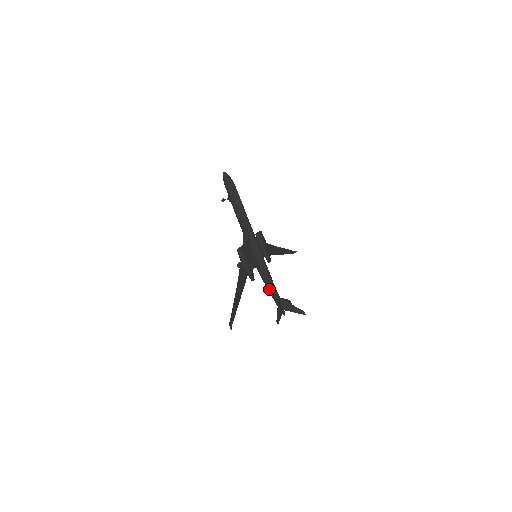
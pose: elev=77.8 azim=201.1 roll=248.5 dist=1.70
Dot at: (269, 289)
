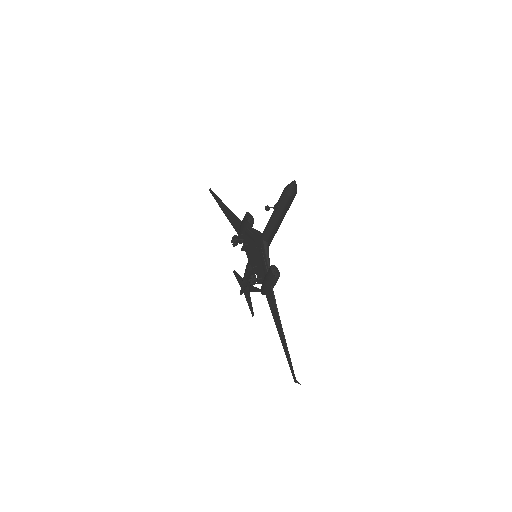
Dot at: (247, 281)
